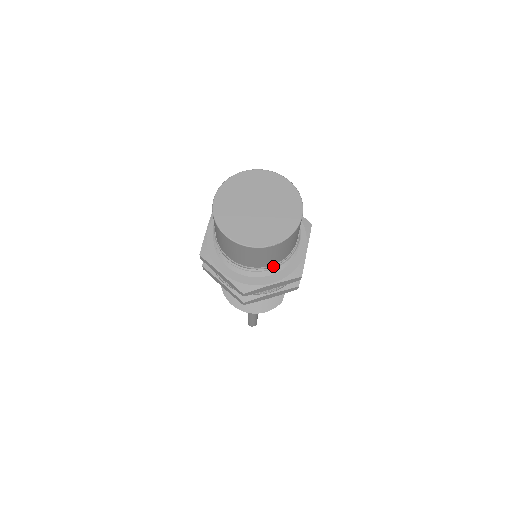
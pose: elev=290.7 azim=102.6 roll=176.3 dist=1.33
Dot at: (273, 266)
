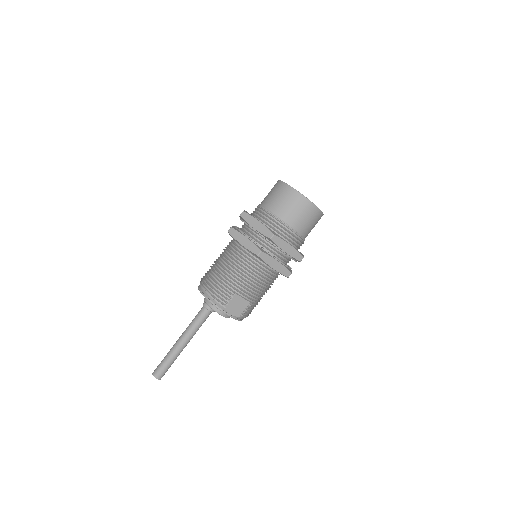
Dot at: (272, 214)
